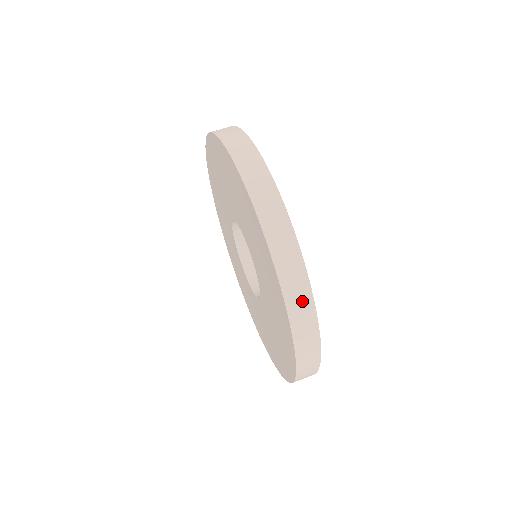
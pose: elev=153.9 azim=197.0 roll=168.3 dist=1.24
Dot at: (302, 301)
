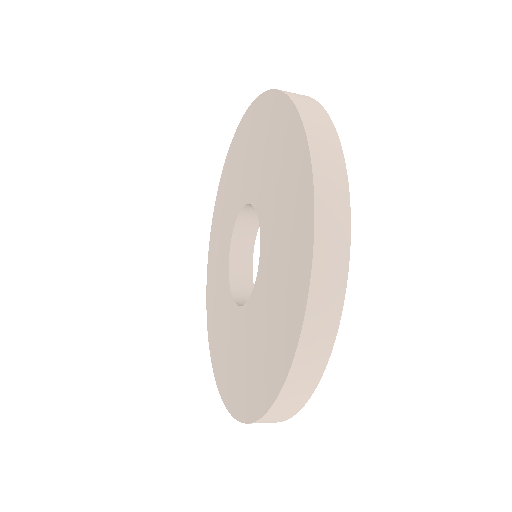
Dot at: (317, 352)
